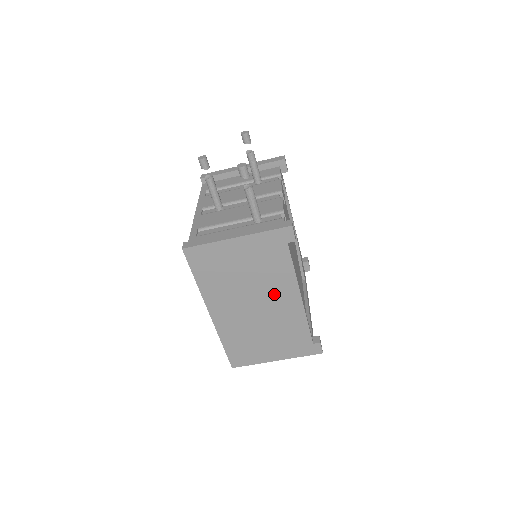
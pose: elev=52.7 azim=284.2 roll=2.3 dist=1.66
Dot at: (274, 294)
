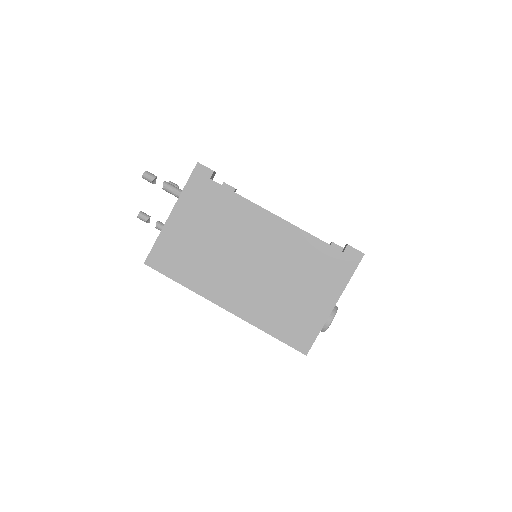
Dot at: (251, 235)
